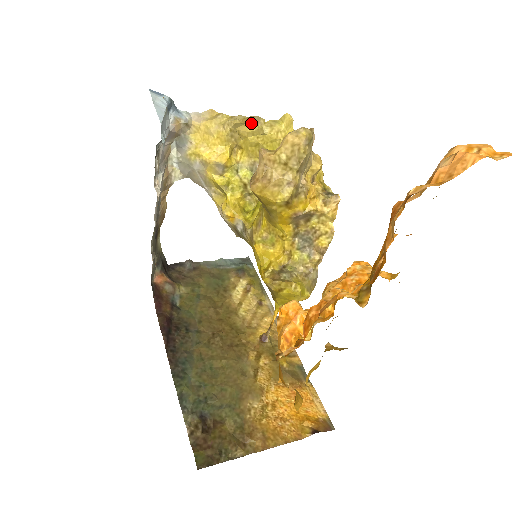
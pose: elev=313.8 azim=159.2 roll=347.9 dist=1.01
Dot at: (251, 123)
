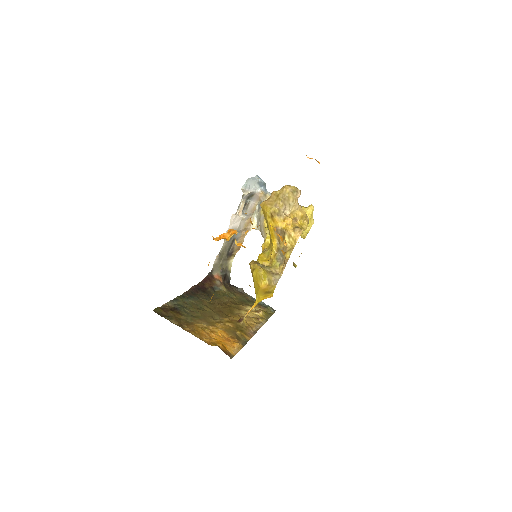
Dot at: occluded
